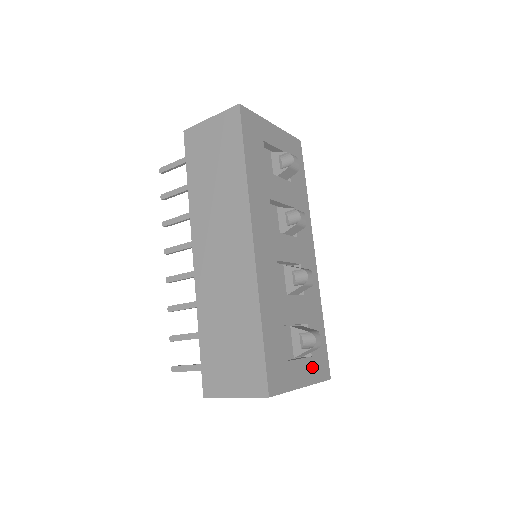
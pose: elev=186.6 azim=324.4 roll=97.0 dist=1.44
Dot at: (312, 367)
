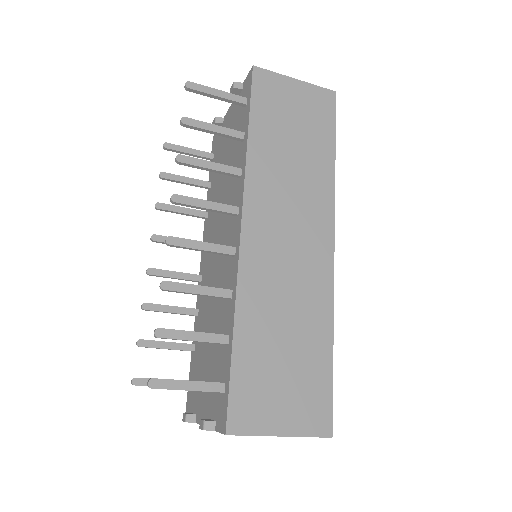
Dot at: occluded
